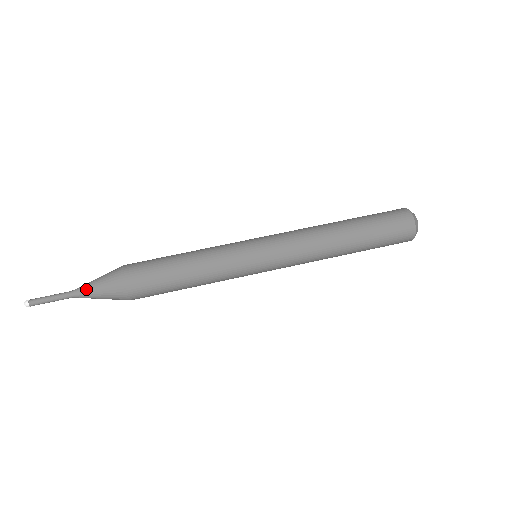
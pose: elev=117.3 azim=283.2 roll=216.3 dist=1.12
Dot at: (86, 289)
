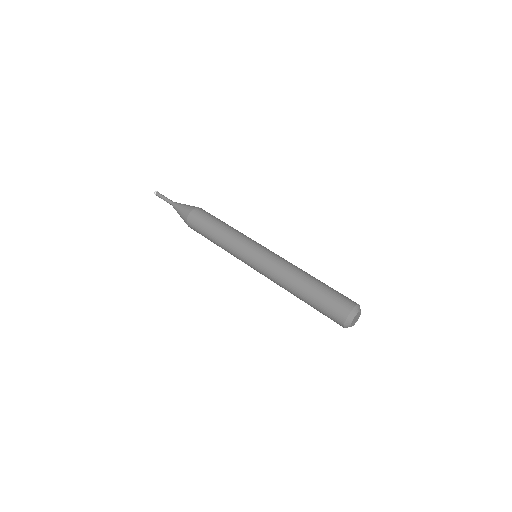
Dot at: (176, 208)
